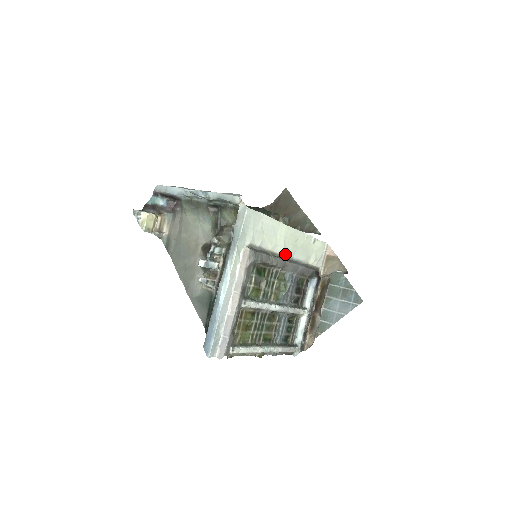
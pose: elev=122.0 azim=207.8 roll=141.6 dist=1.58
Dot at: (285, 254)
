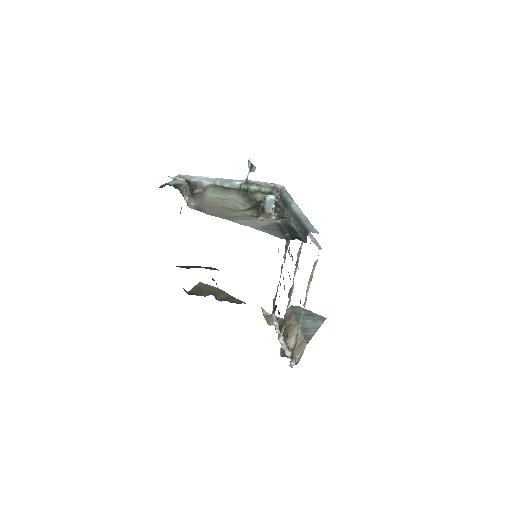
Dot at: occluded
